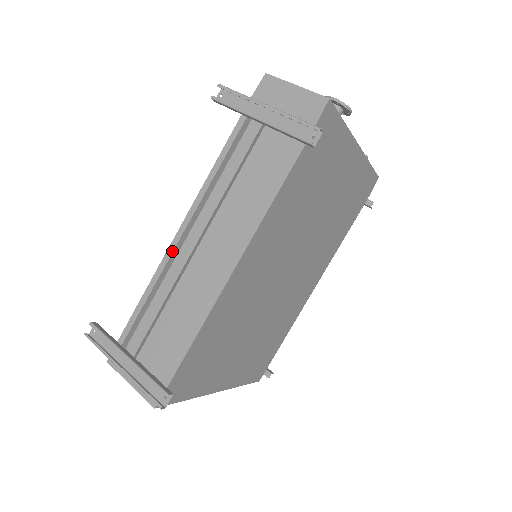
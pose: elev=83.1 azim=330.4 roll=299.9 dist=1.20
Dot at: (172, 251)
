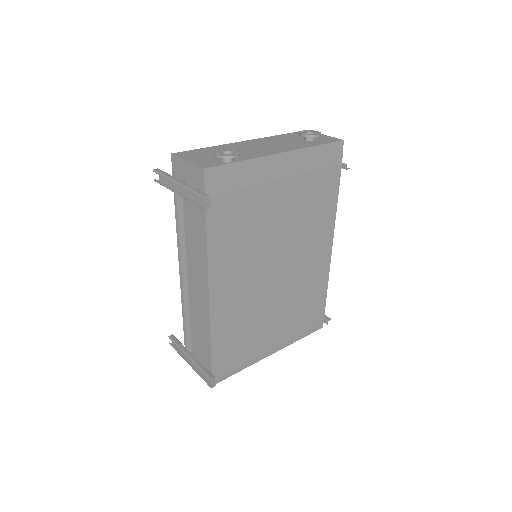
Dot at: (182, 288)
